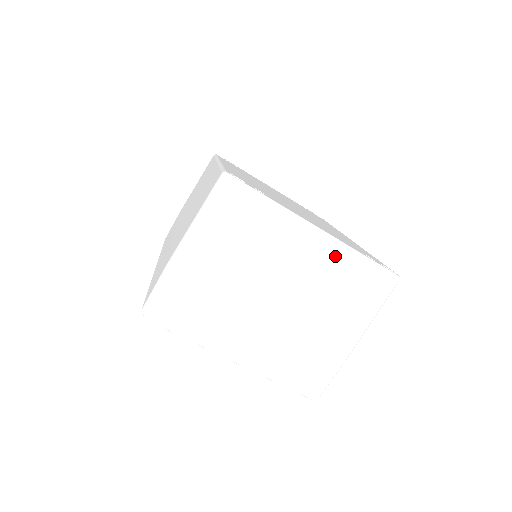
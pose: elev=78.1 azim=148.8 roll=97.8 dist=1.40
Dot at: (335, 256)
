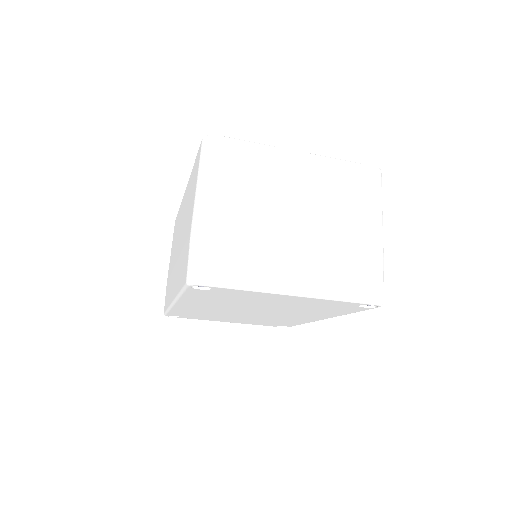
Dot at: (323, 167)
